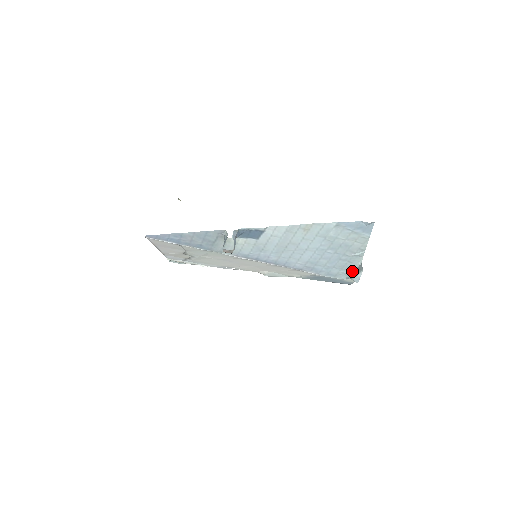
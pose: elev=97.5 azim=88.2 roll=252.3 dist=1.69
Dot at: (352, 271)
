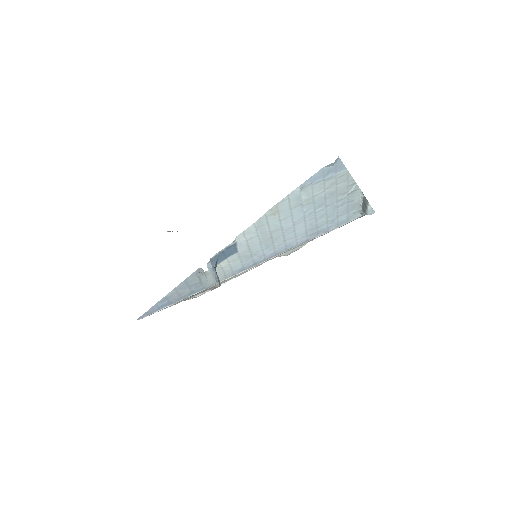
Dot at: (361, 206)
